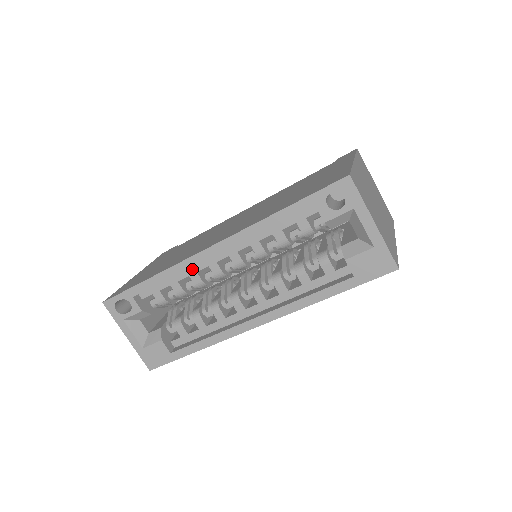
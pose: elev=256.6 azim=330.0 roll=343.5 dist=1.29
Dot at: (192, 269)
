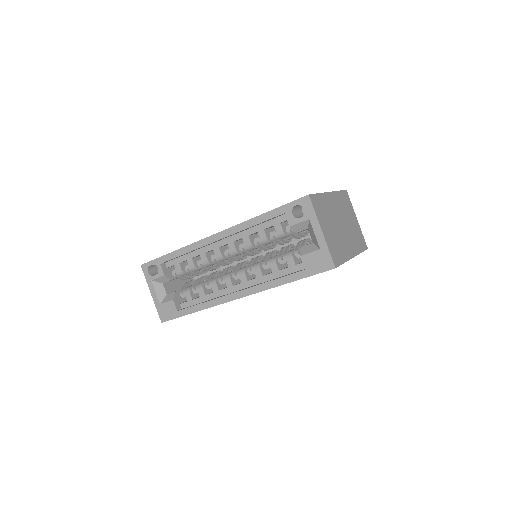
Dot at: (202, 250)
